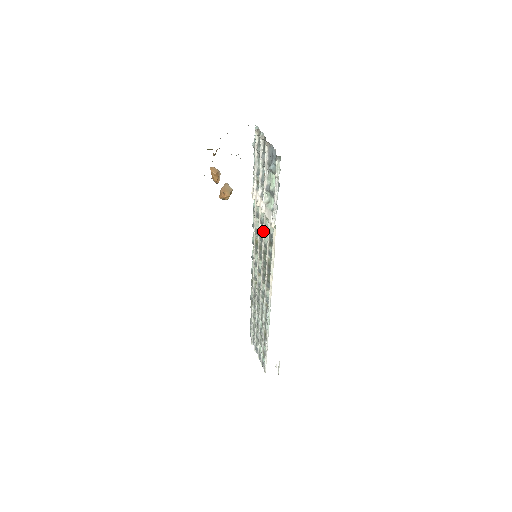
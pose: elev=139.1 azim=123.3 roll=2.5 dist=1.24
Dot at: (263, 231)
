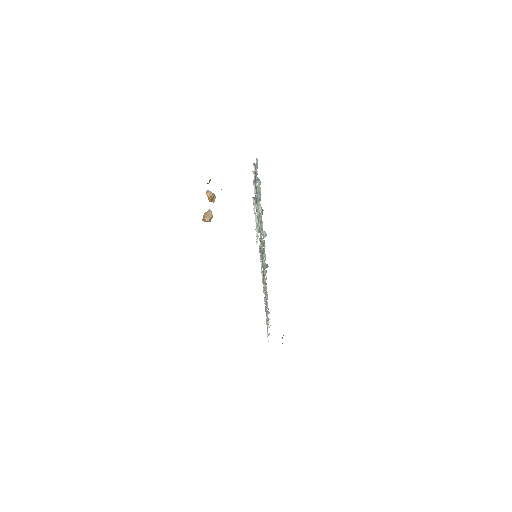
Dot at: occluded
